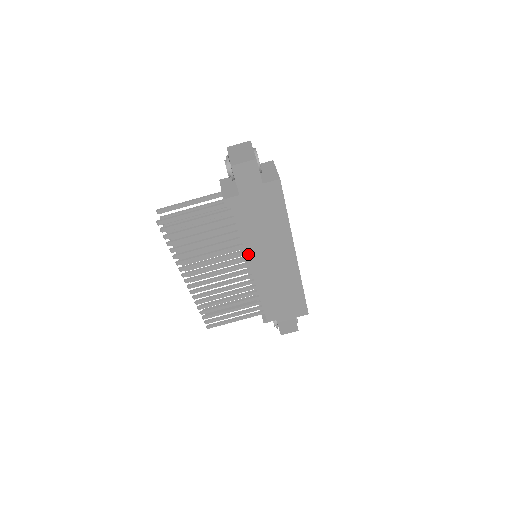
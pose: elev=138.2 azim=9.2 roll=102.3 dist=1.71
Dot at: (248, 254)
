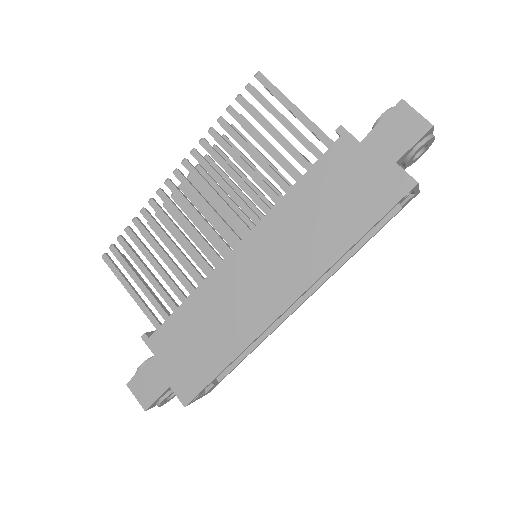
Dot at: (262, 224)
